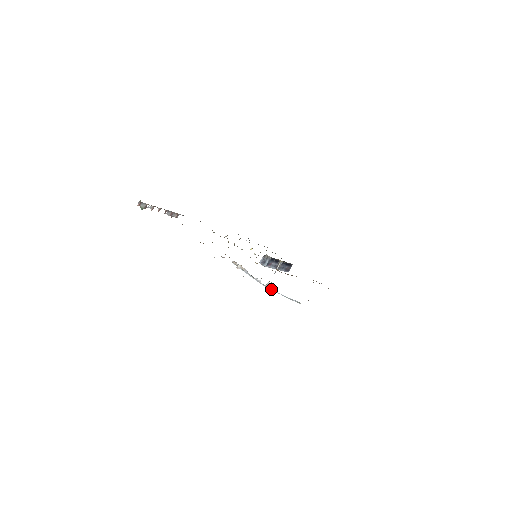
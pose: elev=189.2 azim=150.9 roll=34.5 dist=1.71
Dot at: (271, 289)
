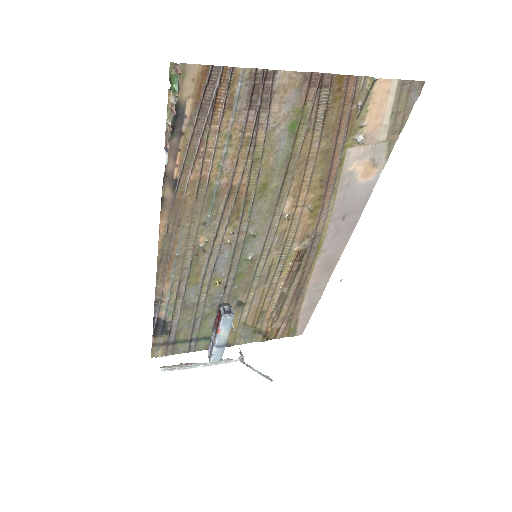
Dot at: (246, 364)
